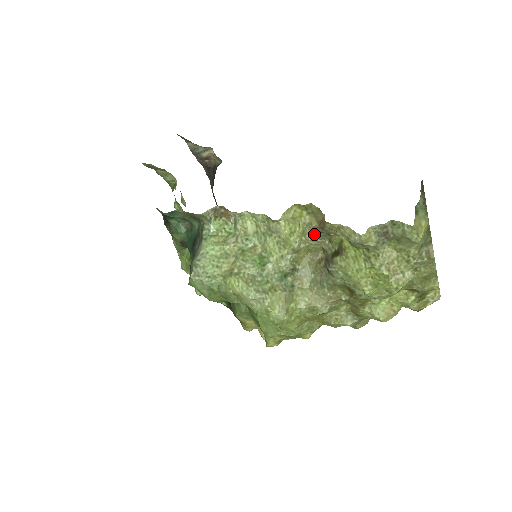
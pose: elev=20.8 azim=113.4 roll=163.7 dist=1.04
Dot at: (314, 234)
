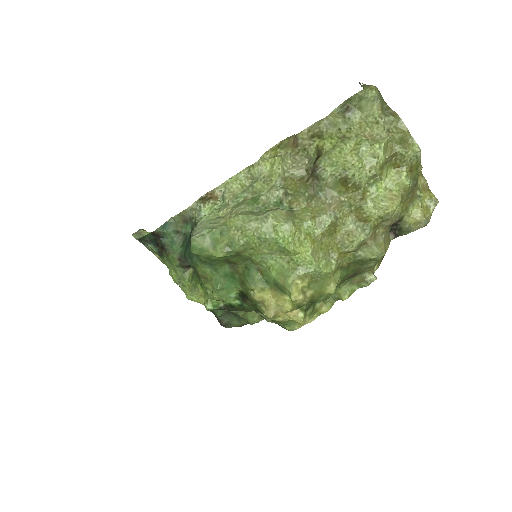
Dot at: (293, 160)
